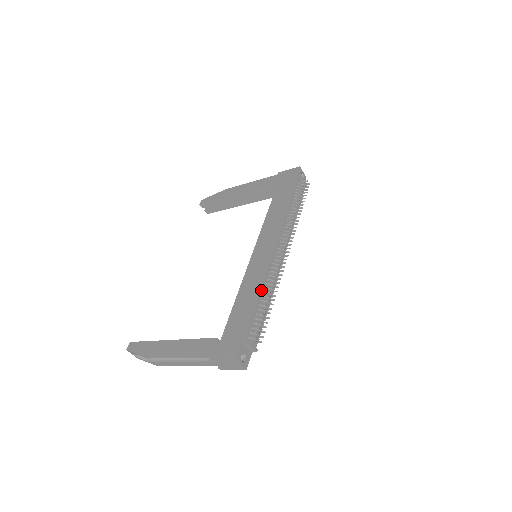
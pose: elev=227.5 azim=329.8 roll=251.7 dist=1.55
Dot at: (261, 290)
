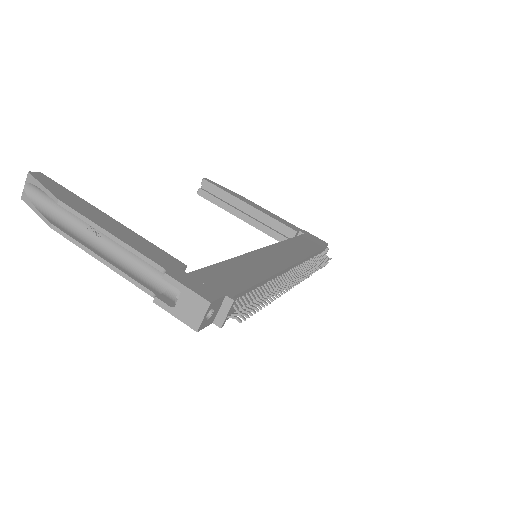
Dot at: (267, 279)
